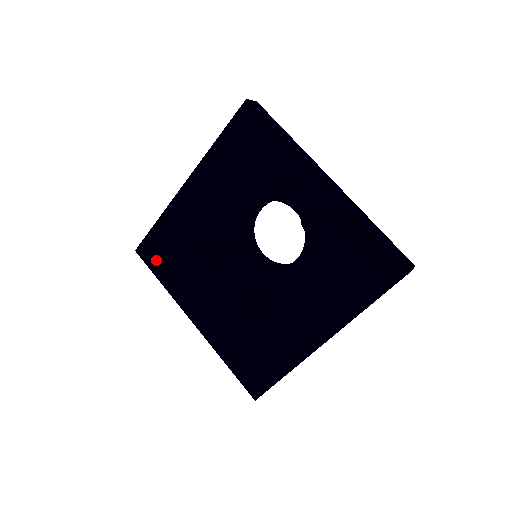
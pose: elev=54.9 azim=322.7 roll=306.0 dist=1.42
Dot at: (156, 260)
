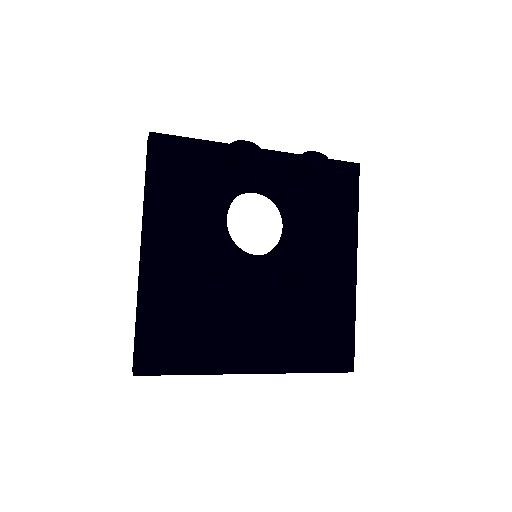
Dot at: (167, 358)
